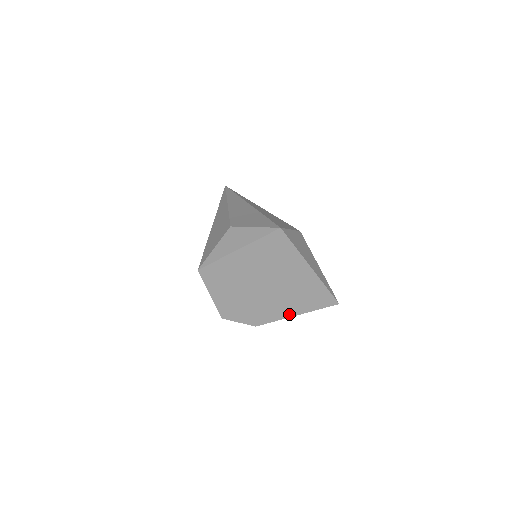
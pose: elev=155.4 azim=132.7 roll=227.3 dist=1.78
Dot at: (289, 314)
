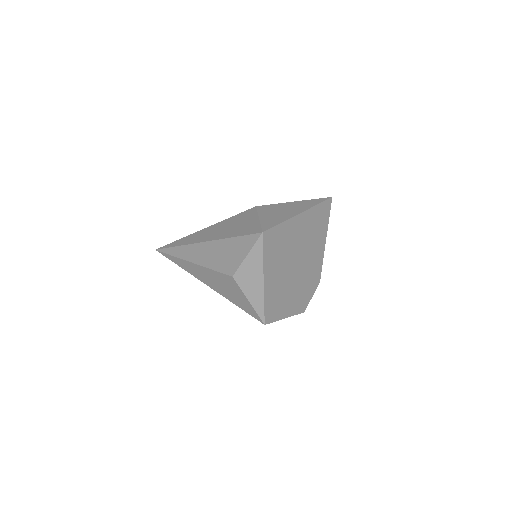
Dot at: (322, 248)
